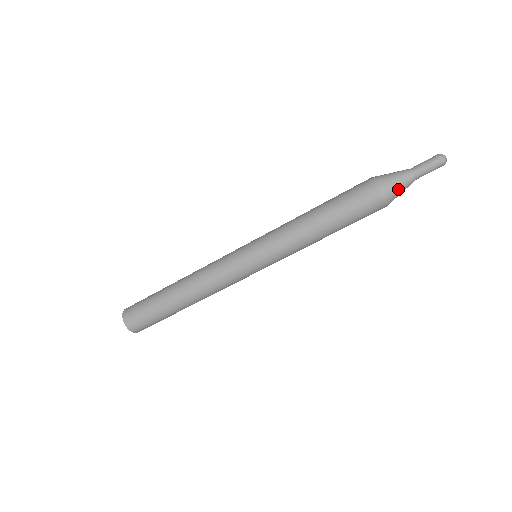
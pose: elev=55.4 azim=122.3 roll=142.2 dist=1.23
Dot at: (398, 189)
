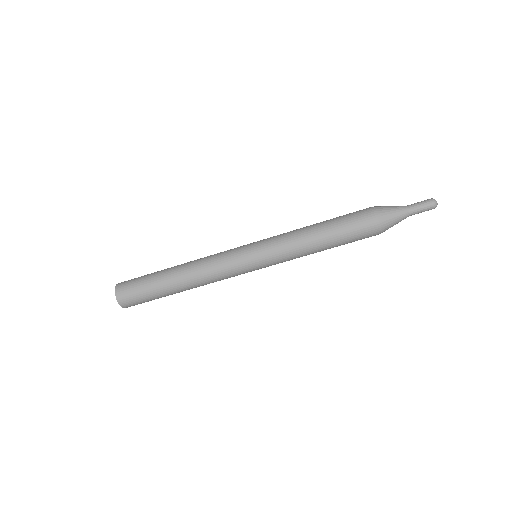
Dot at: (393, 216)
